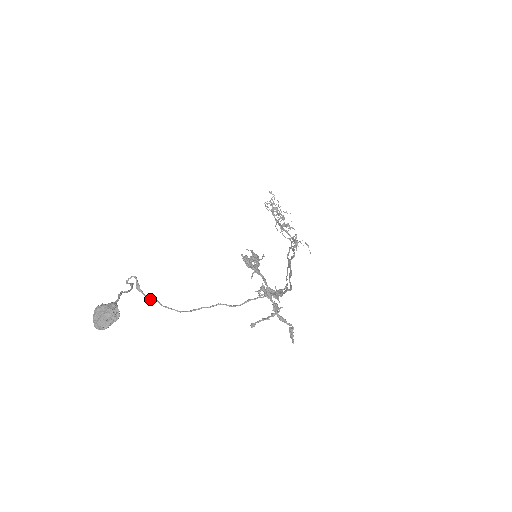
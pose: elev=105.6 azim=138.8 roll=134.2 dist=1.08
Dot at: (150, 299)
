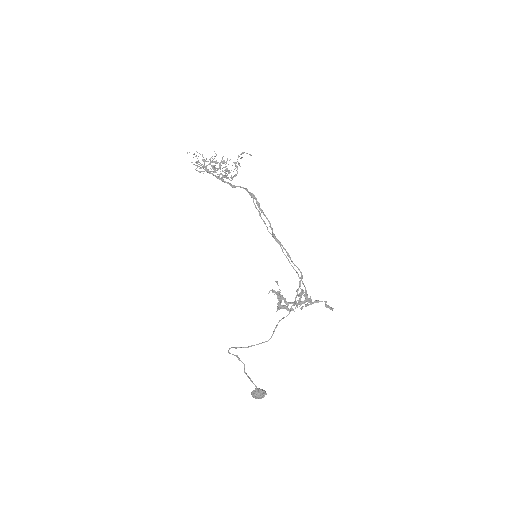
Dot at: occluded
